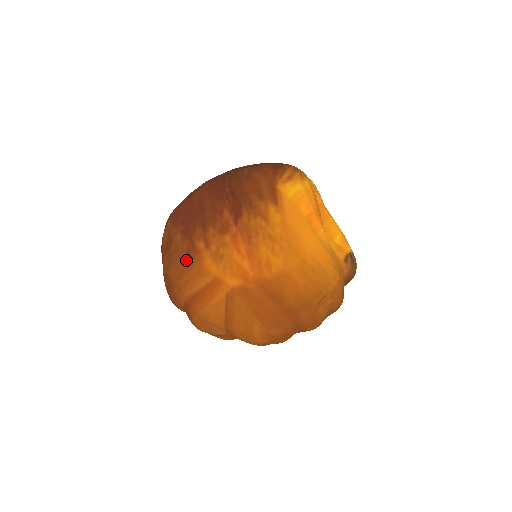
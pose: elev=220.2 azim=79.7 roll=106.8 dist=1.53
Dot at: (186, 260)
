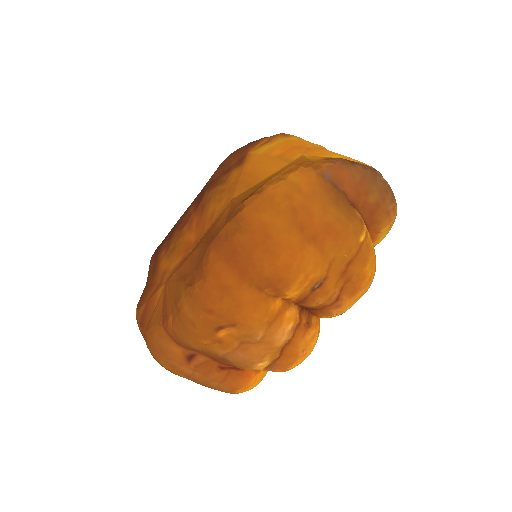
Dot at: (151, 281)
